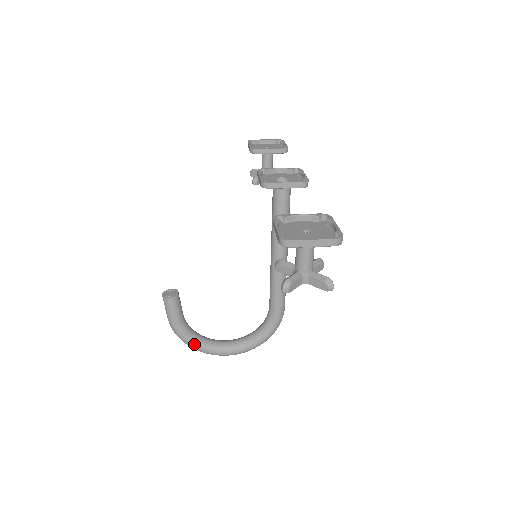
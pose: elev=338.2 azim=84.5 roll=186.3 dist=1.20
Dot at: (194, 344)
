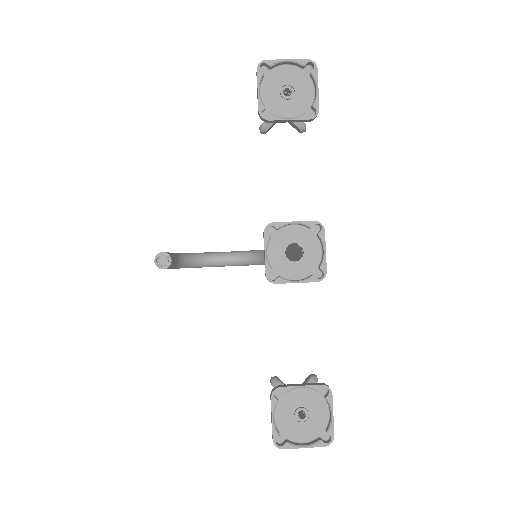
Dot at: occluded
